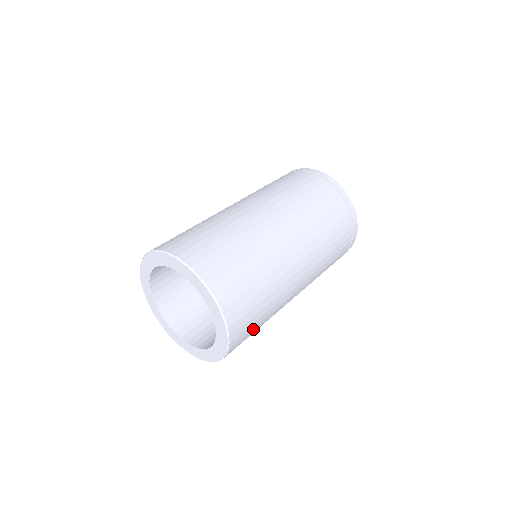
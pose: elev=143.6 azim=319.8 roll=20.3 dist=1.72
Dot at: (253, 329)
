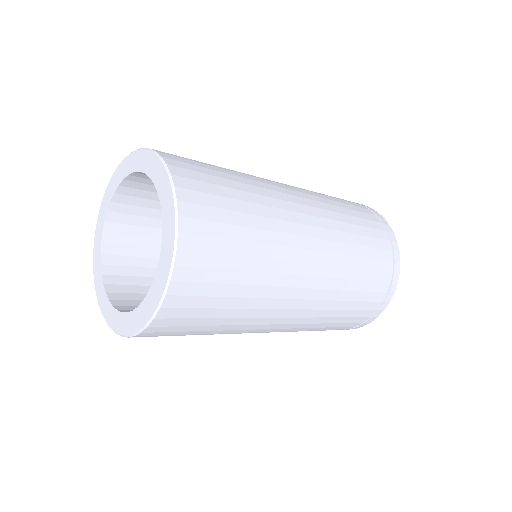
Dot at: (189, 332)
